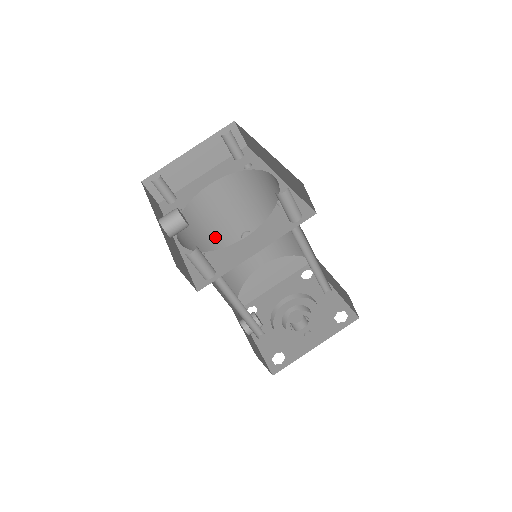
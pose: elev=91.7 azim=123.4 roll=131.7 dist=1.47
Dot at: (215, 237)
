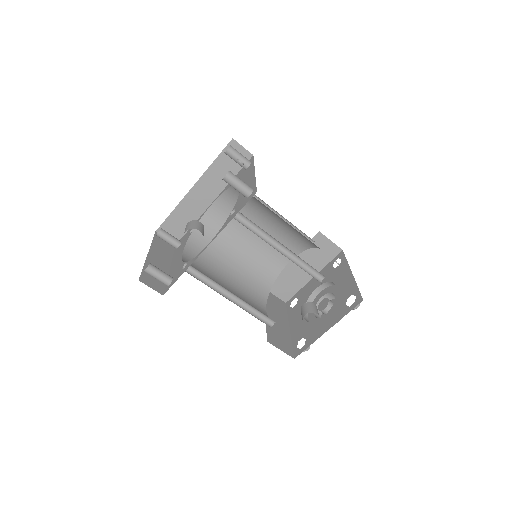
Dot at: occluded
